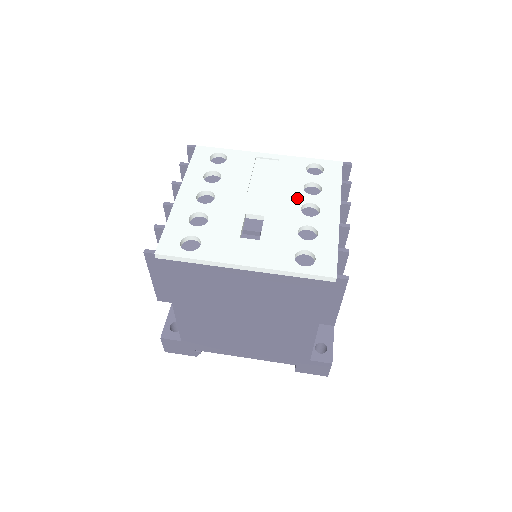
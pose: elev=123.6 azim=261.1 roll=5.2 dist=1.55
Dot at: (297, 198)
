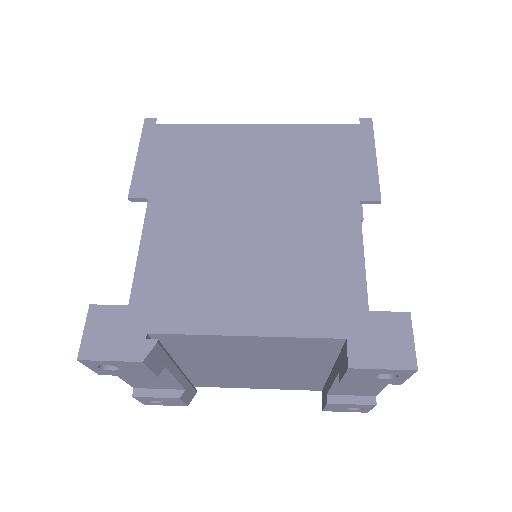
Dot at: occluded
